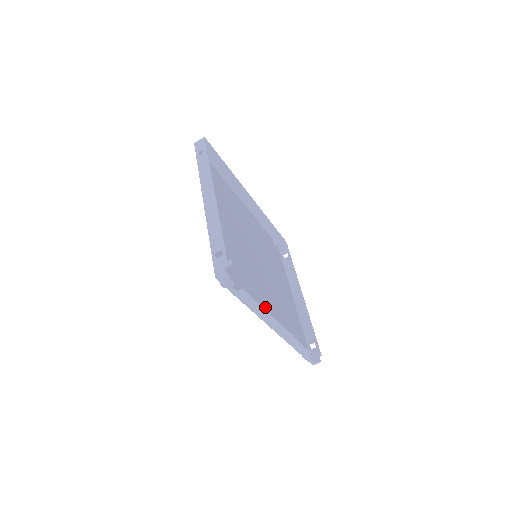
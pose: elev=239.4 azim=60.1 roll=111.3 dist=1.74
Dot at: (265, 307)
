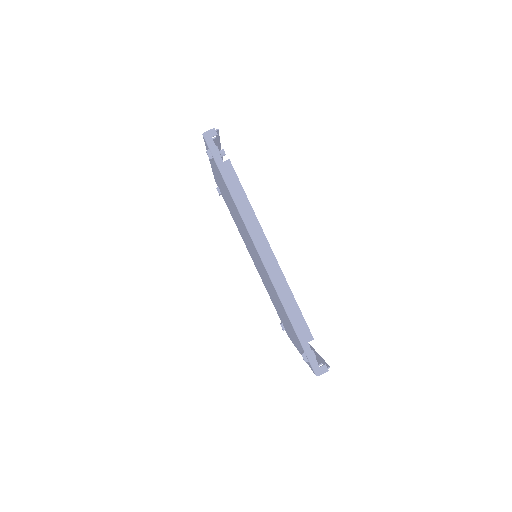
Dot at: occluded
